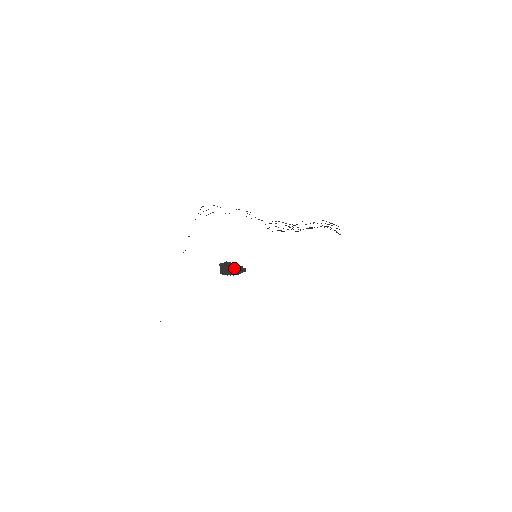
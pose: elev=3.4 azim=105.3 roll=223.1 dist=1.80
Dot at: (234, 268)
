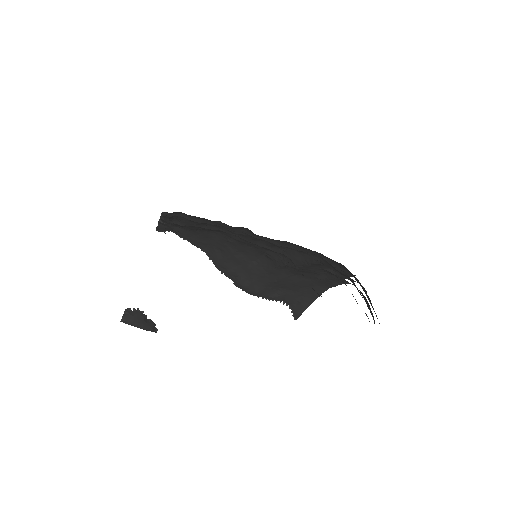
Dot at: (145, 321)
